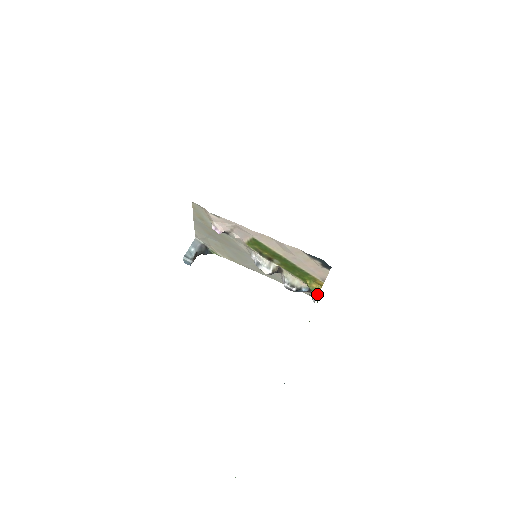
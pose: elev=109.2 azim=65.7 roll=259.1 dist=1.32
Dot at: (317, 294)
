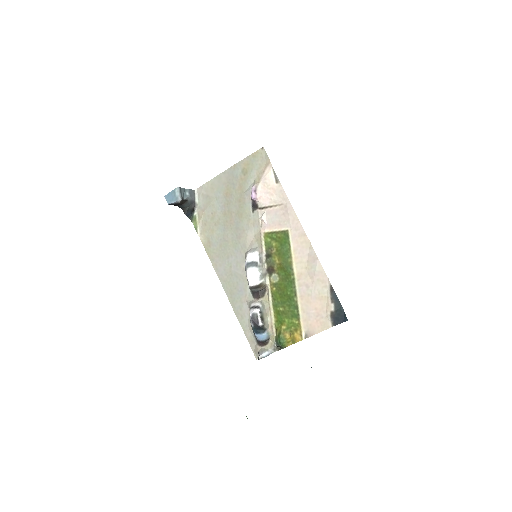
Dot at: (272, 351)
